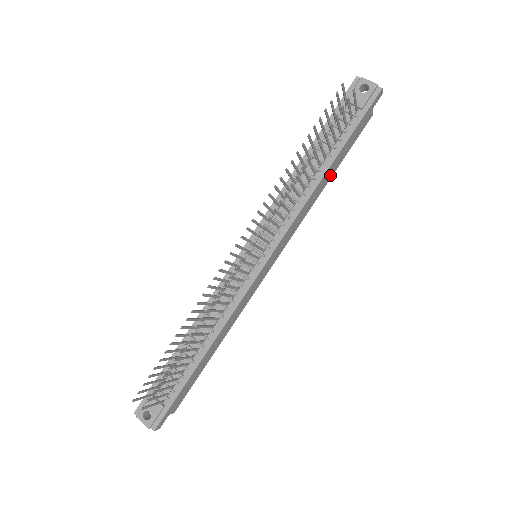
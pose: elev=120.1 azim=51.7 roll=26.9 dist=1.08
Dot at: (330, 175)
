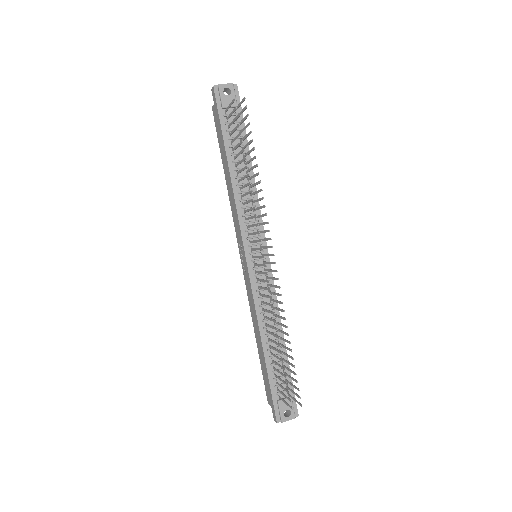
Dot at: occluded
